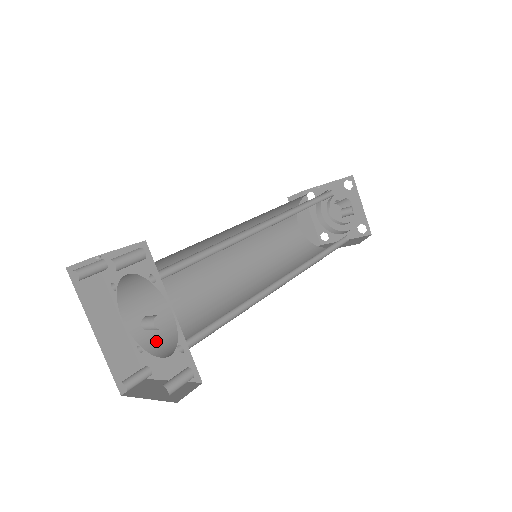
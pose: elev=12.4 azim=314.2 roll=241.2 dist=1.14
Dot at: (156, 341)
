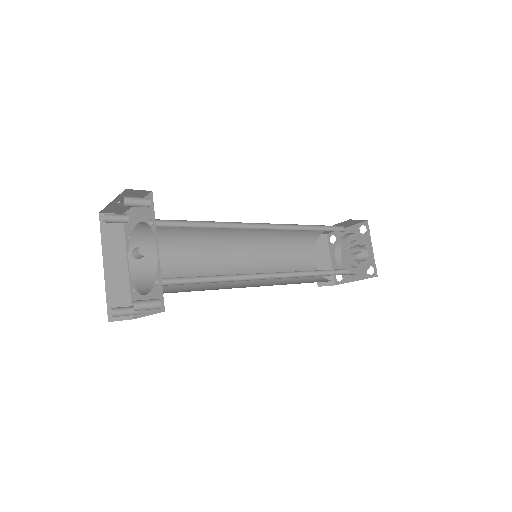
Dot at: (149, 289)
